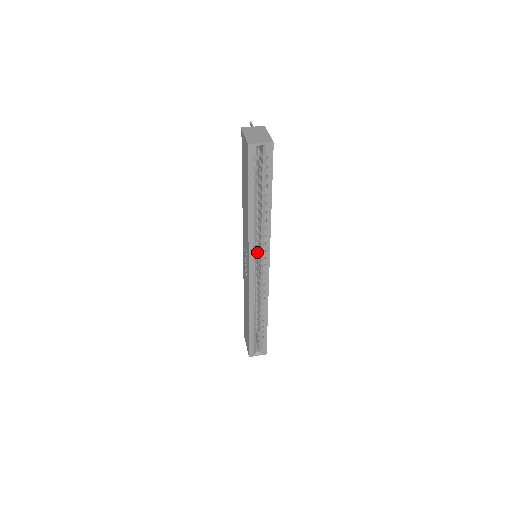
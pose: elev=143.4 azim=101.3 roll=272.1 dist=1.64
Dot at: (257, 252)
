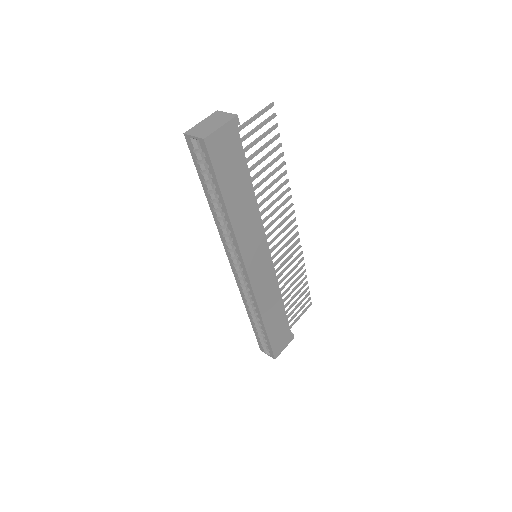
Dot at: occluded
